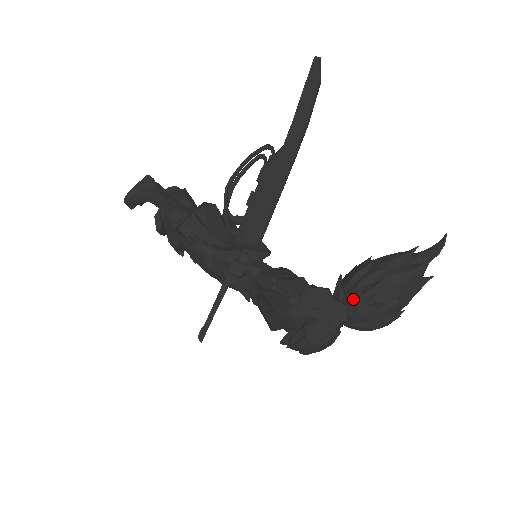
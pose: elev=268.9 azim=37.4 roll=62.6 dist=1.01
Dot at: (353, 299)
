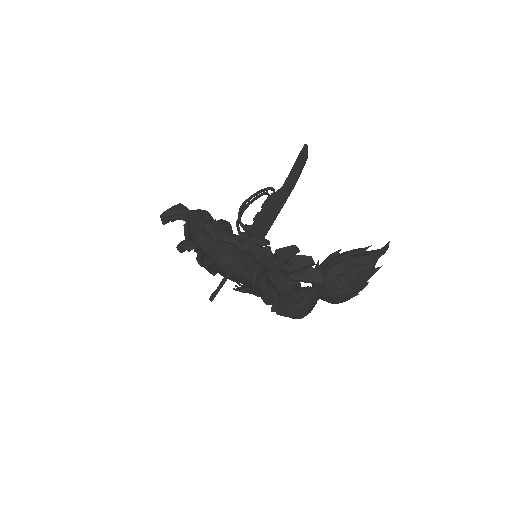
Dot at: (327, 270)
